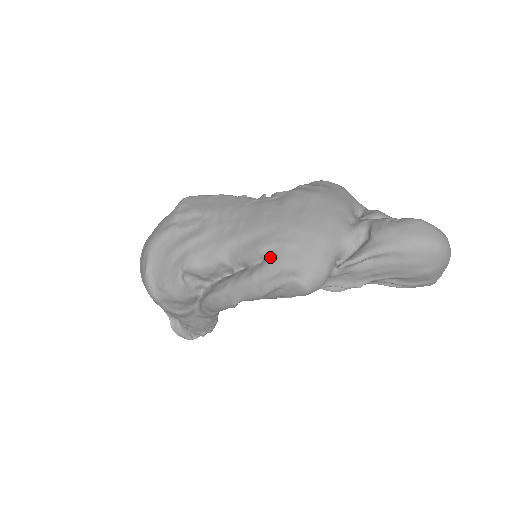
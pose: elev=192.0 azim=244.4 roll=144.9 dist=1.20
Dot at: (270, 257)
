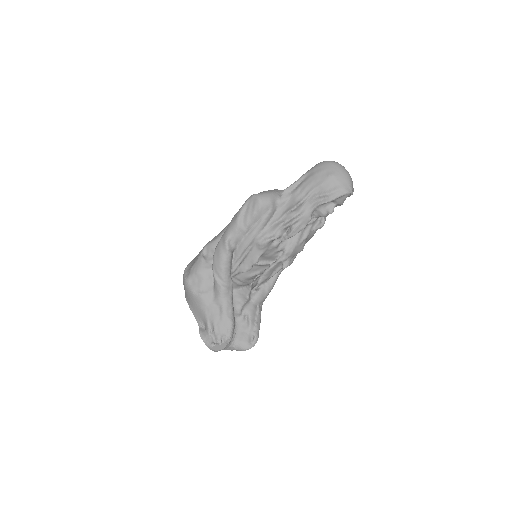
Dot at: occluded
